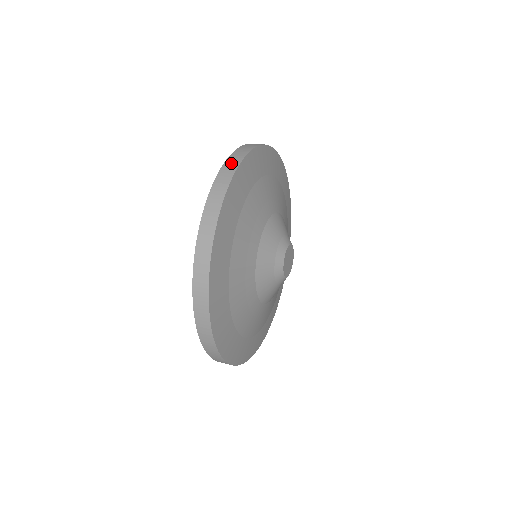
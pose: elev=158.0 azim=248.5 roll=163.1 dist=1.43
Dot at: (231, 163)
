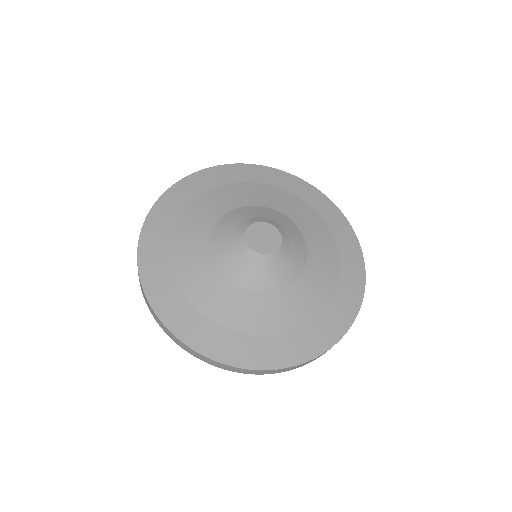
Dot at: occluded
